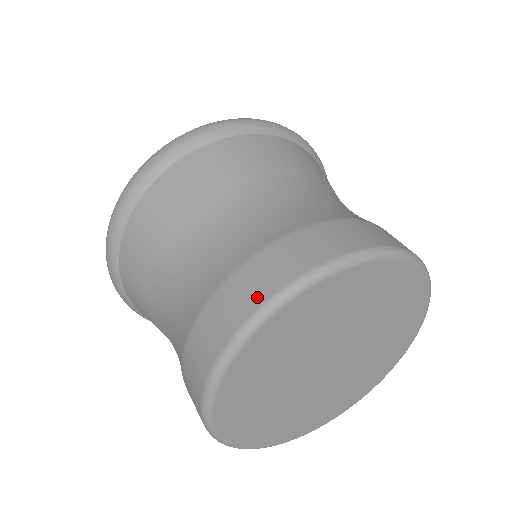
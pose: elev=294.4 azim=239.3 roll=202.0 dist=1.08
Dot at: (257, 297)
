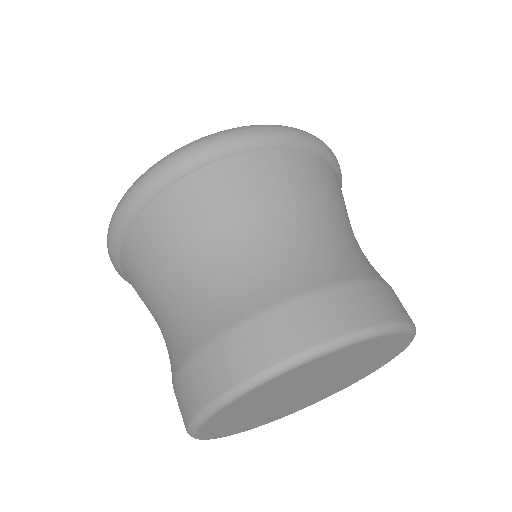
Dot at: (263, 358)
